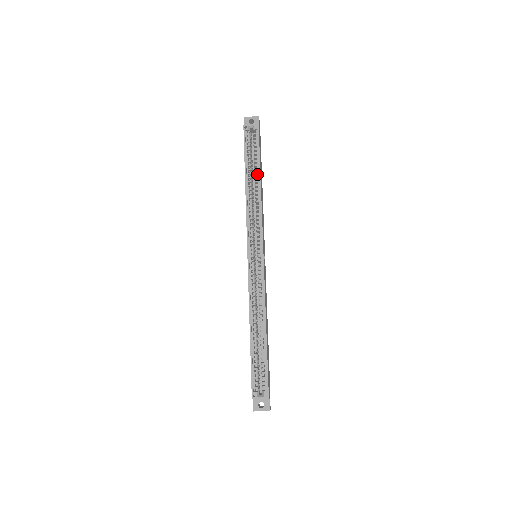
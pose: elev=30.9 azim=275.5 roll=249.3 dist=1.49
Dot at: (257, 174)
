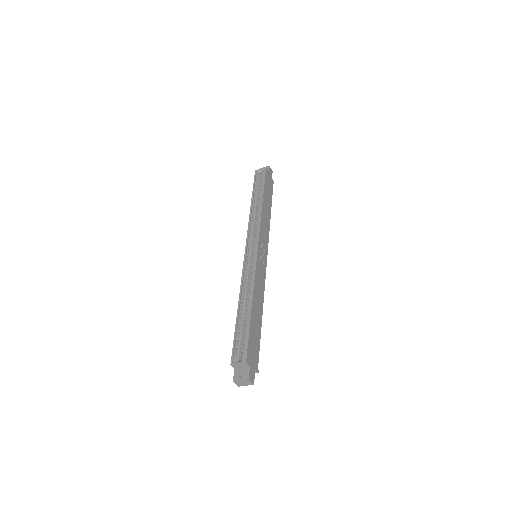
Dot at: occluded
